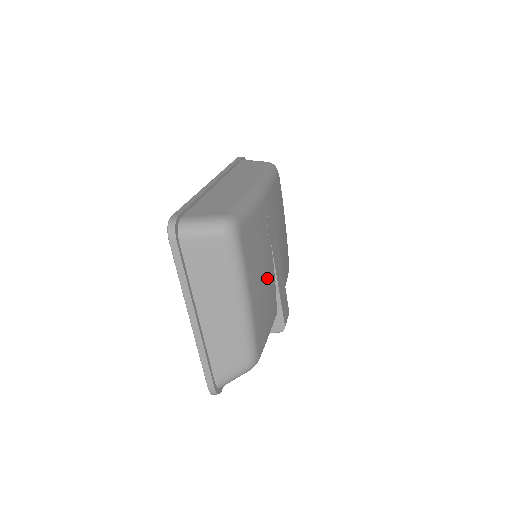
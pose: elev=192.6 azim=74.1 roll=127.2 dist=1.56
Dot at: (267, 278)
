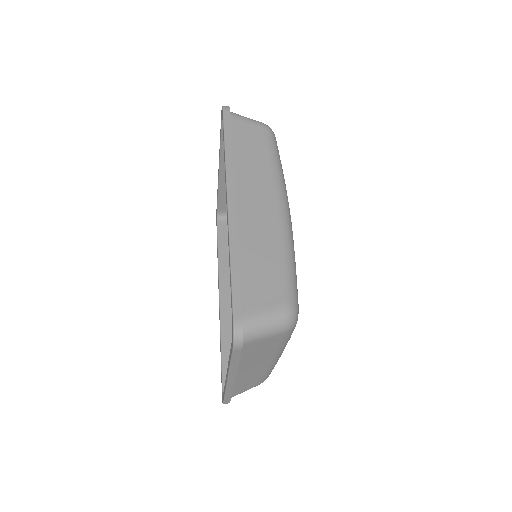
Dot at: occluded
